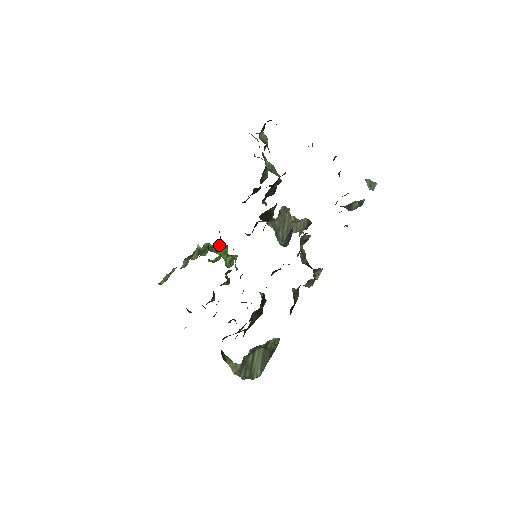
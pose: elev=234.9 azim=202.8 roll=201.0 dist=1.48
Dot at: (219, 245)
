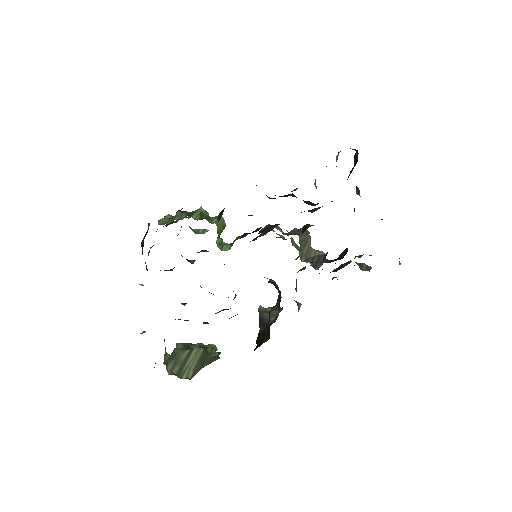
Dot at: (221, 221)
